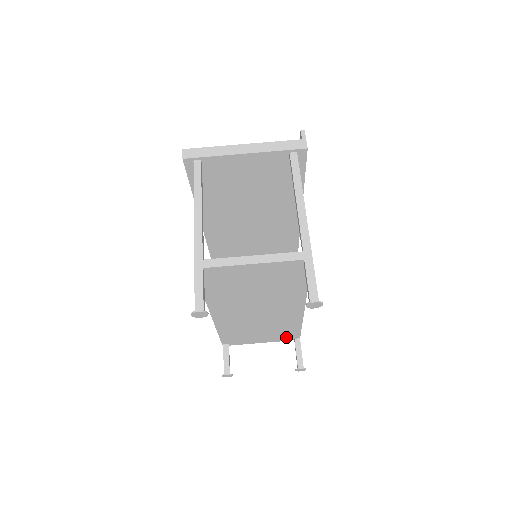
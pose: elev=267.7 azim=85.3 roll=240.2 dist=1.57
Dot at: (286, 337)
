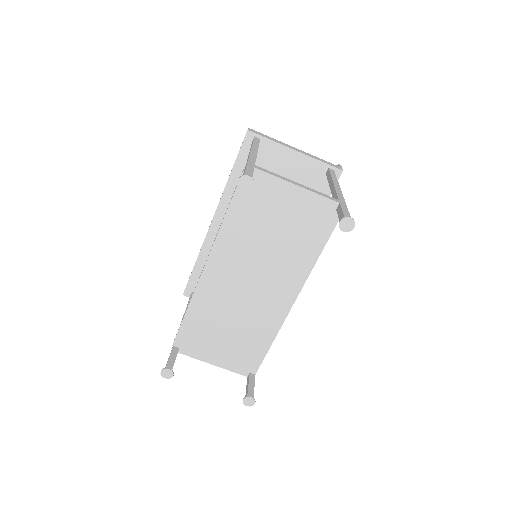
Dot at: (243, 364)
